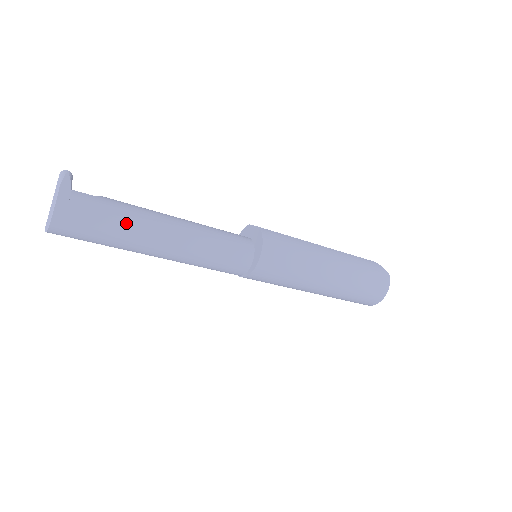
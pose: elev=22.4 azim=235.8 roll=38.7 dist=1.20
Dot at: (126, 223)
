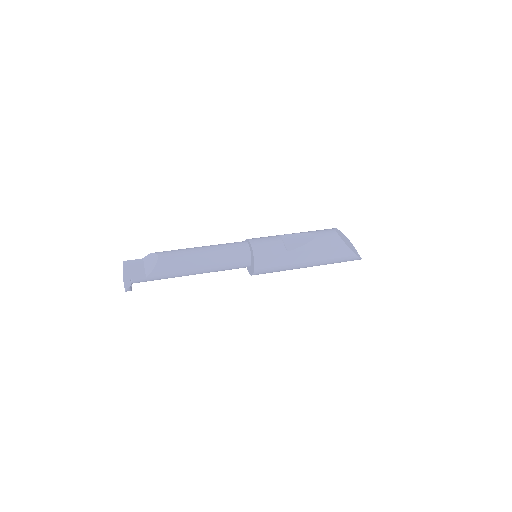
Dot at: occluded
